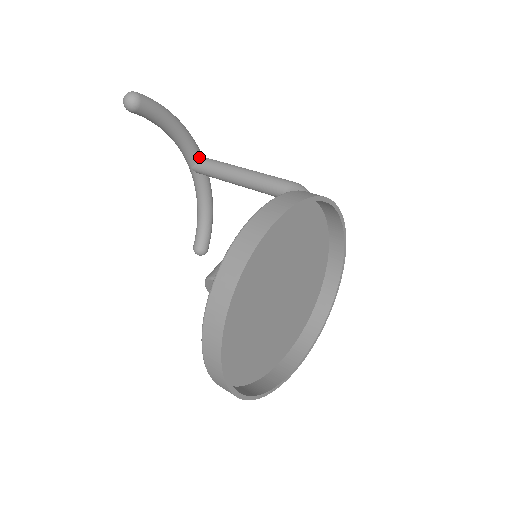
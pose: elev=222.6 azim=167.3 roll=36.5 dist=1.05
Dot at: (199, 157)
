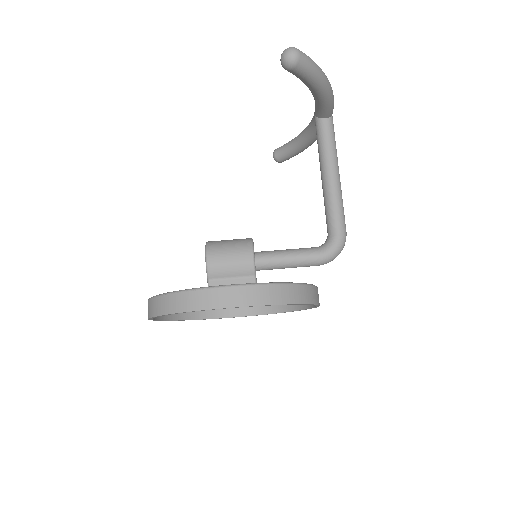
Dot at: (326, 117)
